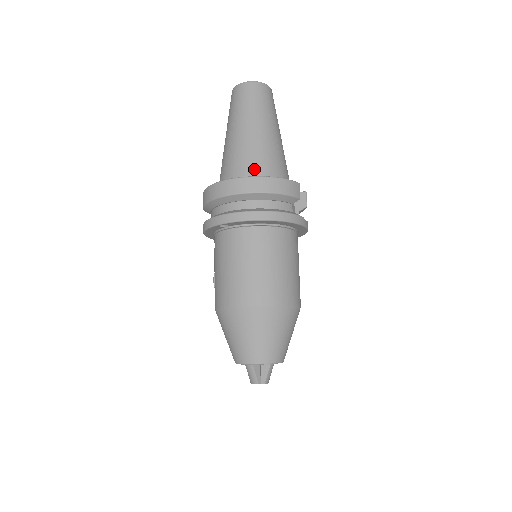
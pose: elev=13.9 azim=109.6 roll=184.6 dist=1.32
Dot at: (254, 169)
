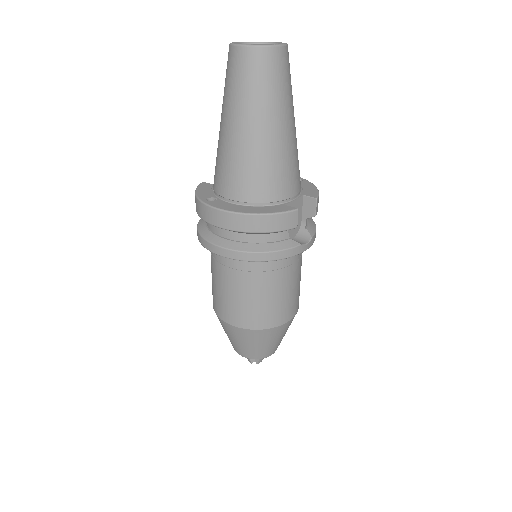
Dot at: (243, 189)
